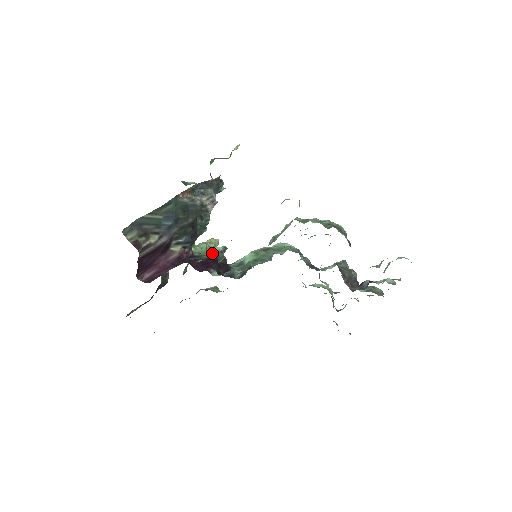
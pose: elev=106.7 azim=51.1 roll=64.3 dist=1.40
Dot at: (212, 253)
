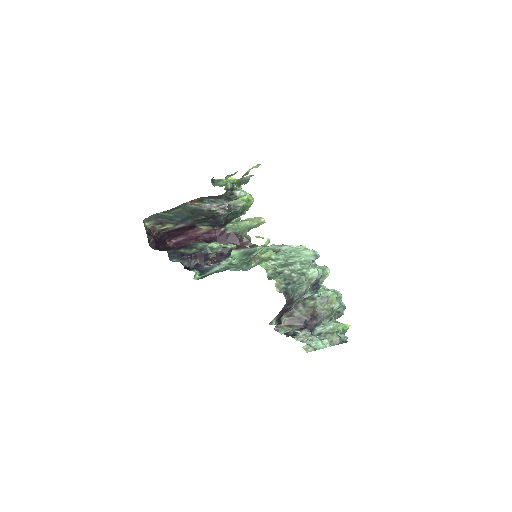
Dot at: (205, 248)
